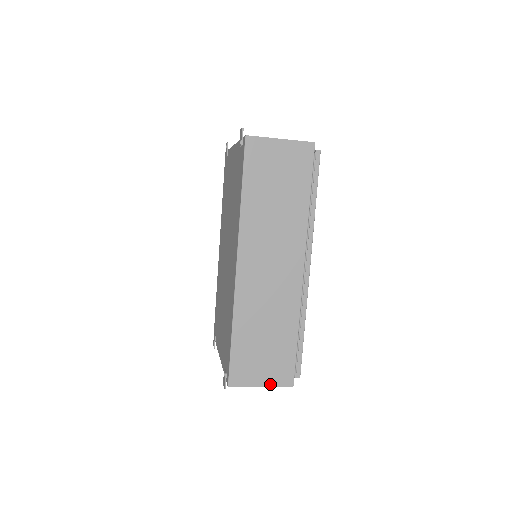
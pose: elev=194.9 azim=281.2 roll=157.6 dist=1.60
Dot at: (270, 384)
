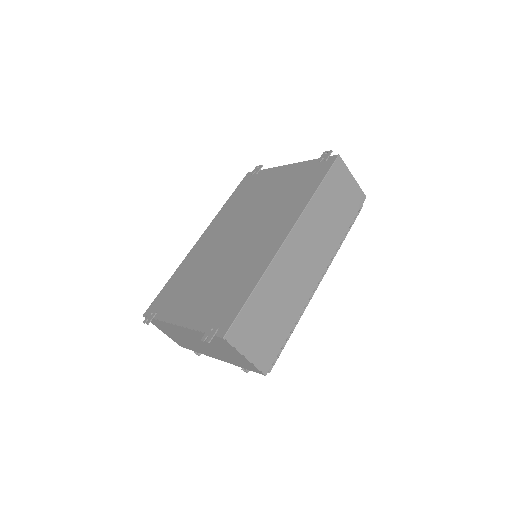
Dot at: (253, 360)
